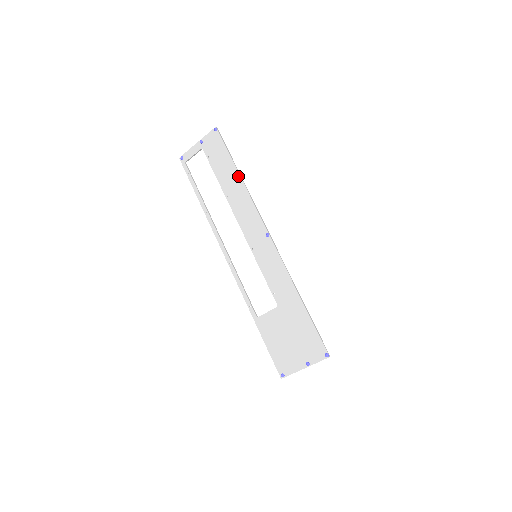
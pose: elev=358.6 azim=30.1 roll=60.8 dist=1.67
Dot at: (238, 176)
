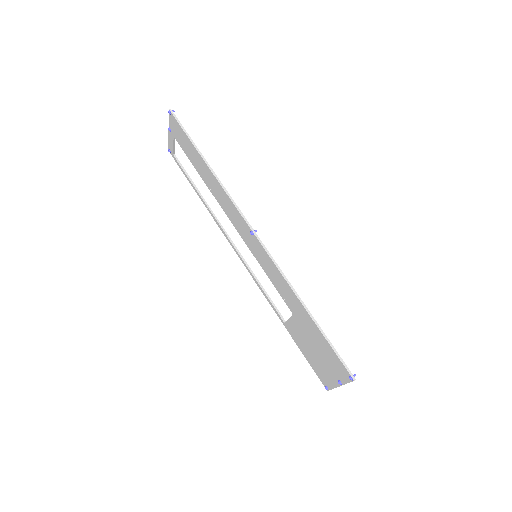
Dot at: (205, 165)
